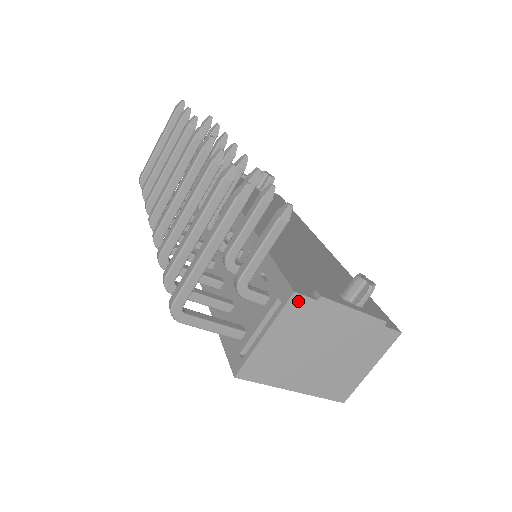
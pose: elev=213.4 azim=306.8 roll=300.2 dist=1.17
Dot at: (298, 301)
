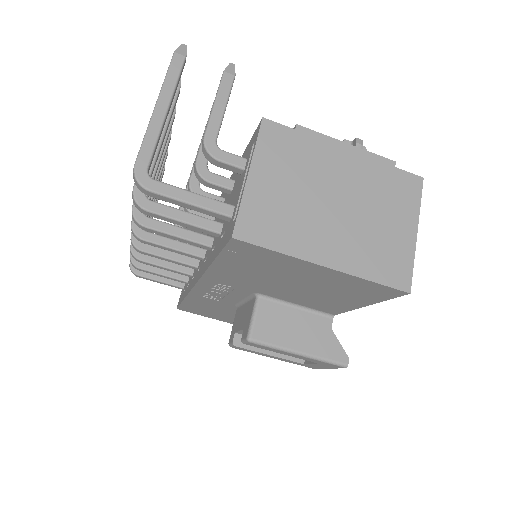
Dot at: (272, 129)
